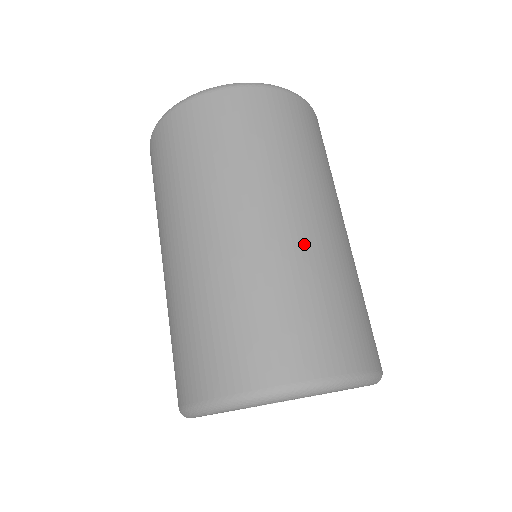
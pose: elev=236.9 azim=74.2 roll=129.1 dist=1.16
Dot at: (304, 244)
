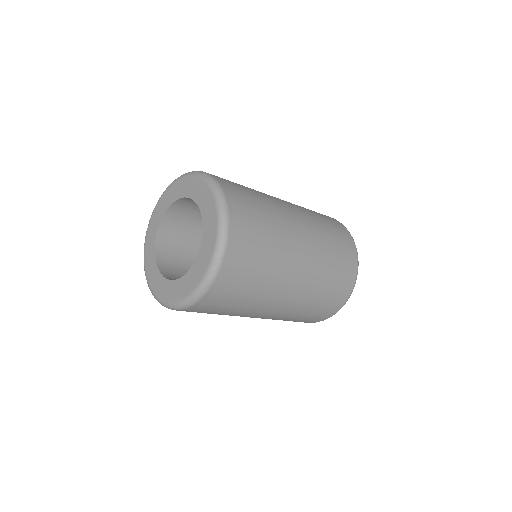
Dot at: (298, 301)
